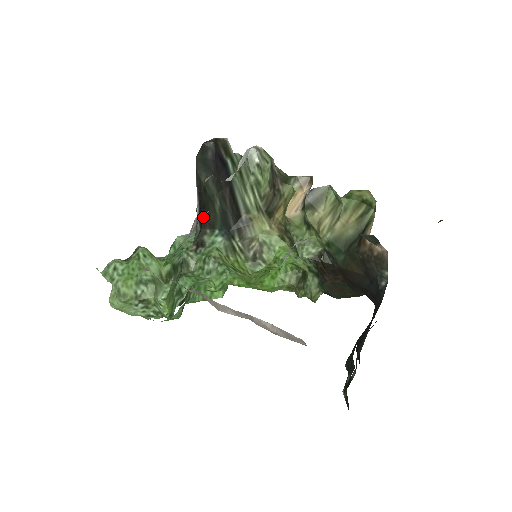
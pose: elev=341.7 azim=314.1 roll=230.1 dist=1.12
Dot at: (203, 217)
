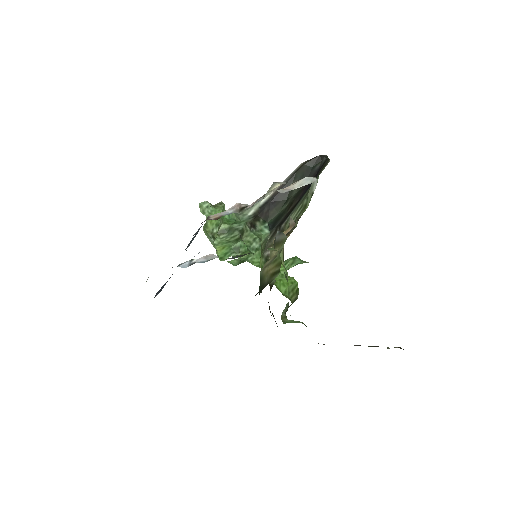
Dot at: (266, 208)
